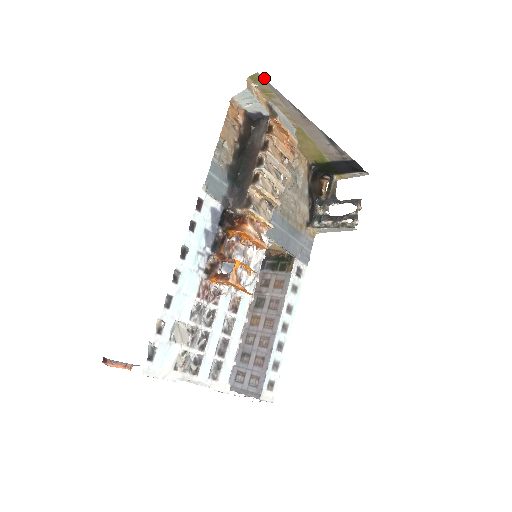
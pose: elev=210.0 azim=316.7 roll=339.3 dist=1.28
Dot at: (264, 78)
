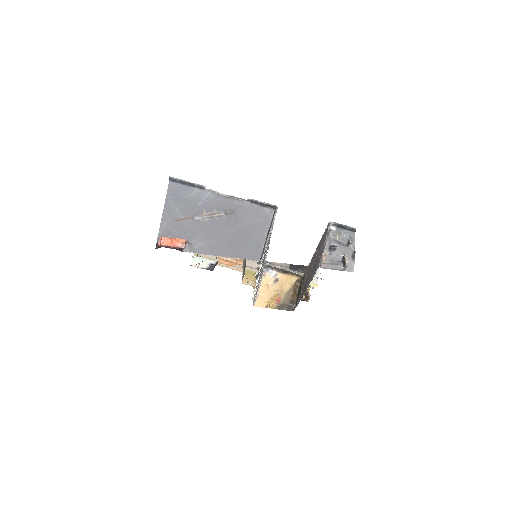
Dot at: (199, 254)
